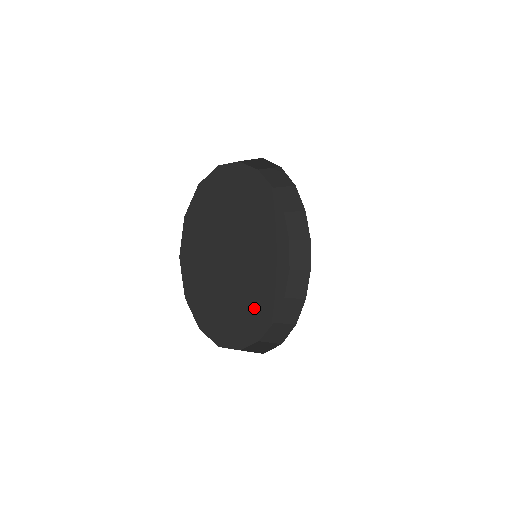
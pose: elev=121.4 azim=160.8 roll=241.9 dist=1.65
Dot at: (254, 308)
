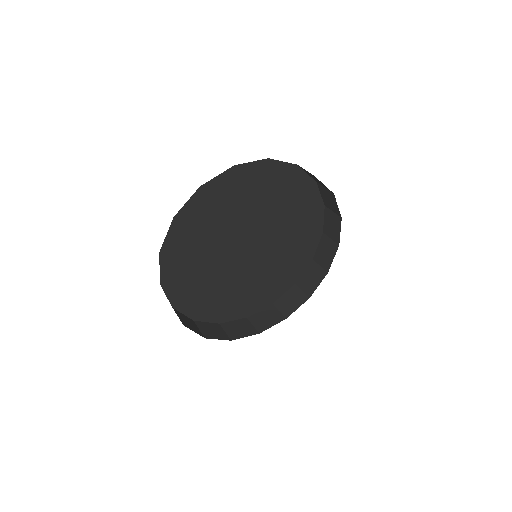
Dot at: (216, 293)
